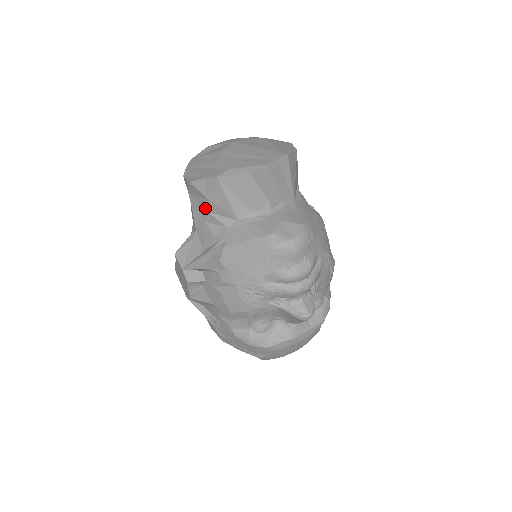
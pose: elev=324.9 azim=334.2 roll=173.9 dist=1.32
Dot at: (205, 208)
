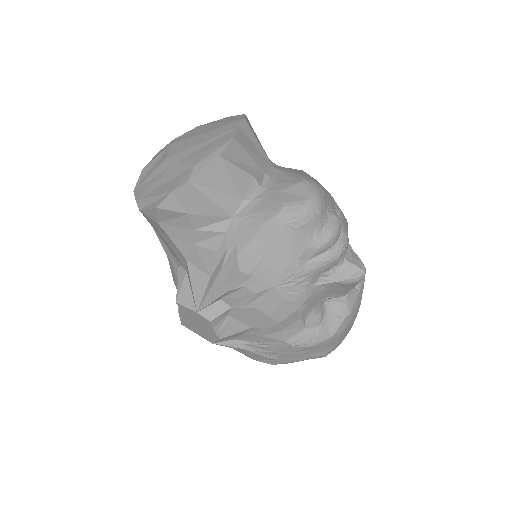
Dot at: (188, 227)
